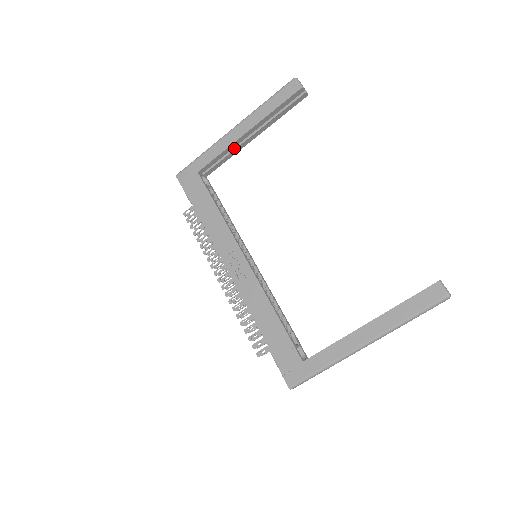
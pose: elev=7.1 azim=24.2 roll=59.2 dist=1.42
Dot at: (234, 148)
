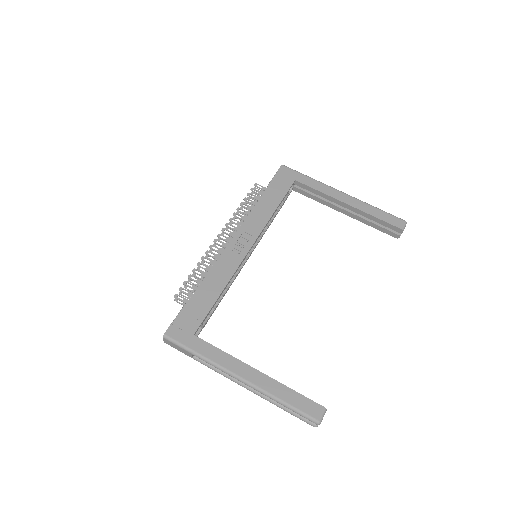
Dot at: (328, 201)
